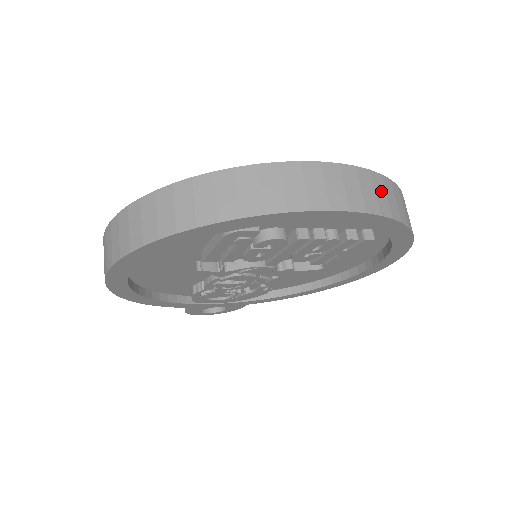
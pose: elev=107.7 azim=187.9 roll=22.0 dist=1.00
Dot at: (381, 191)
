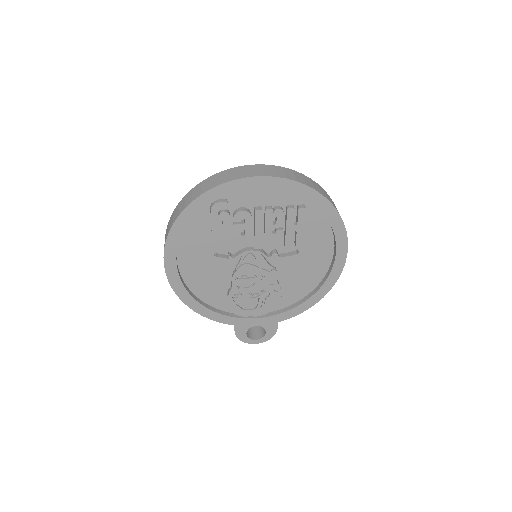
Dot at: (290, 173)
